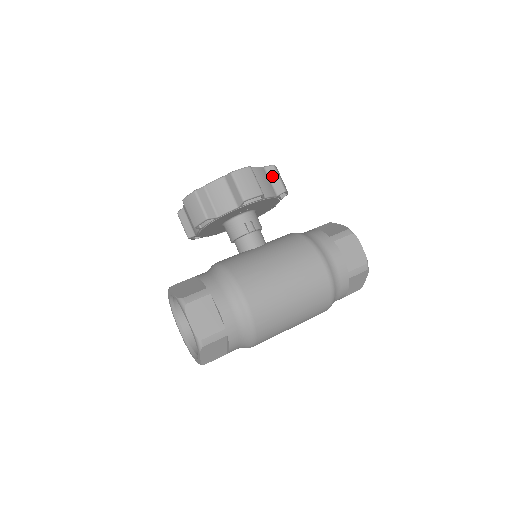
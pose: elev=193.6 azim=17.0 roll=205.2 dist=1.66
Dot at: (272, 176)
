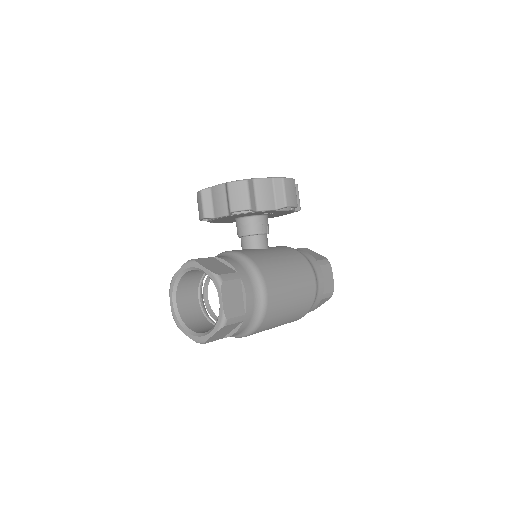
Dot at: occluded
